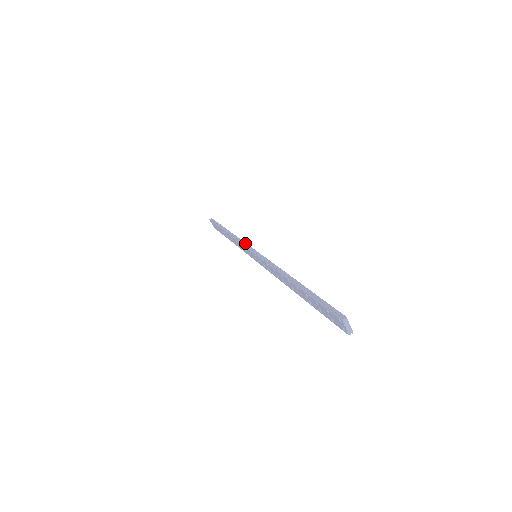
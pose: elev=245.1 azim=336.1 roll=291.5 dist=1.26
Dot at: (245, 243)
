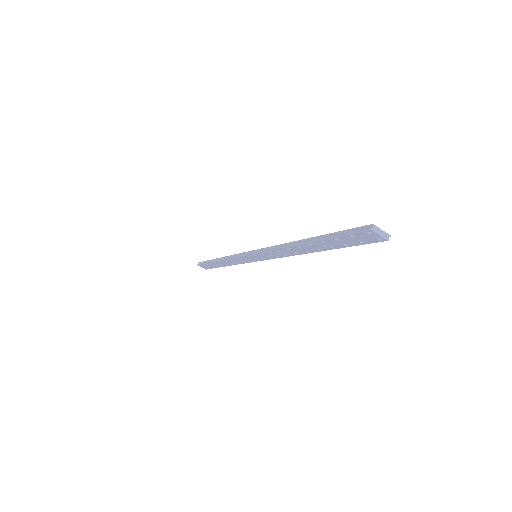
Dot at: (239, 254)
